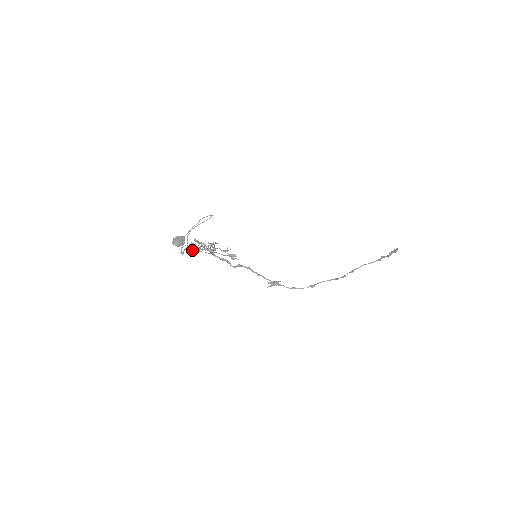
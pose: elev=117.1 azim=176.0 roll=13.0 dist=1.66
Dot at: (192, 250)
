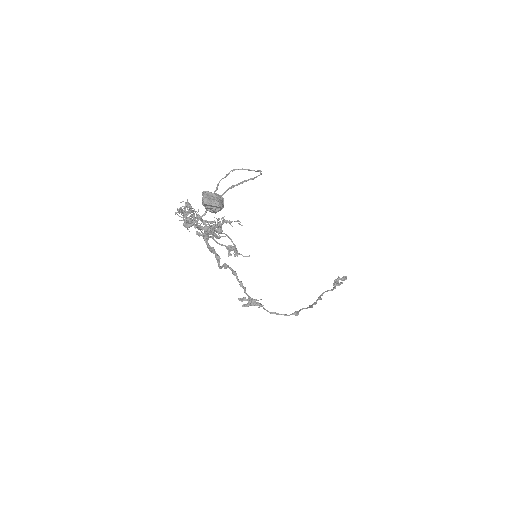
Dot at: (197, 223)
